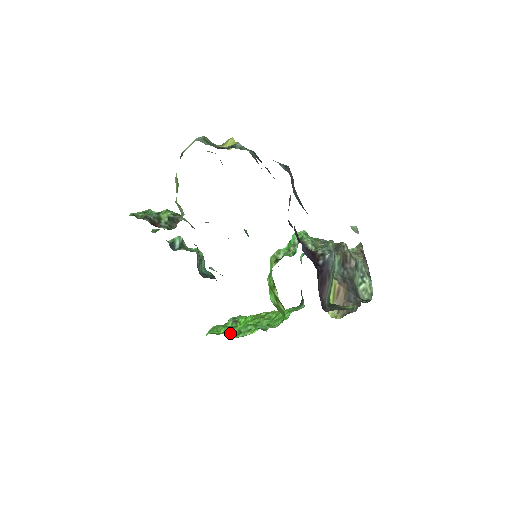
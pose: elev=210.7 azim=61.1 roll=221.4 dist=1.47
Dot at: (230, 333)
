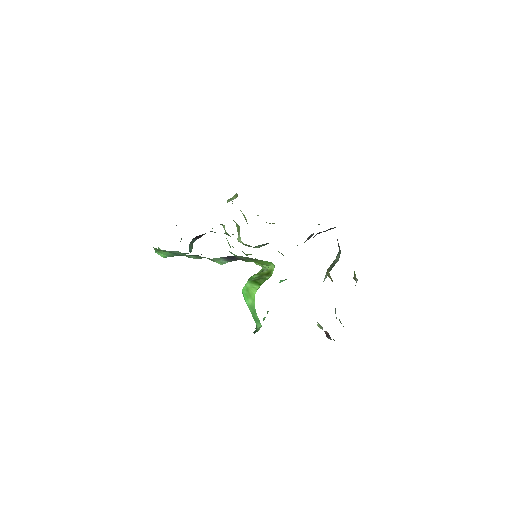
Dot at: occluded
